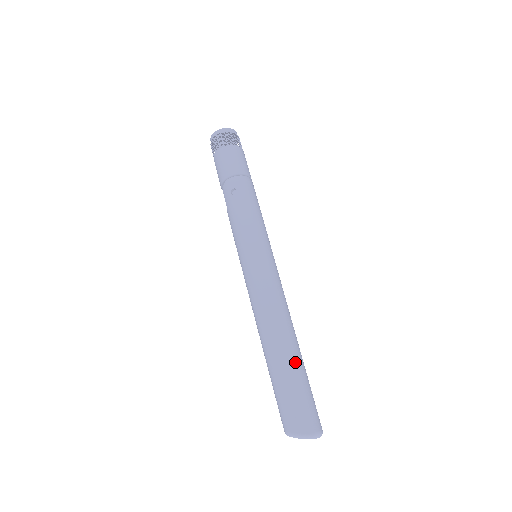
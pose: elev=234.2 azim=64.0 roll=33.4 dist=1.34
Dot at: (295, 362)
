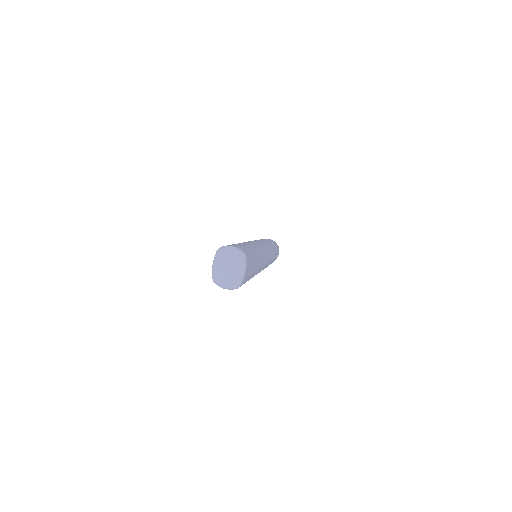
Dot at: occluded
